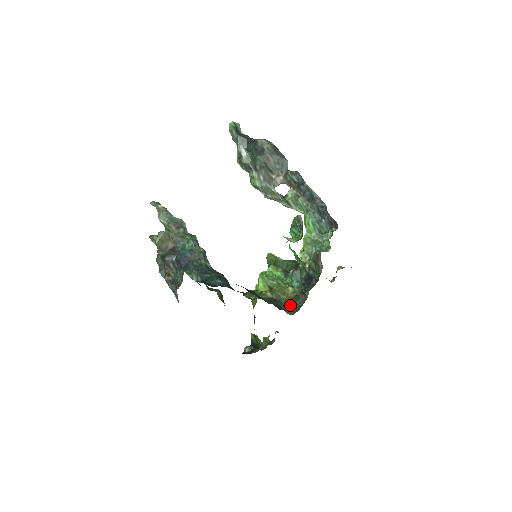
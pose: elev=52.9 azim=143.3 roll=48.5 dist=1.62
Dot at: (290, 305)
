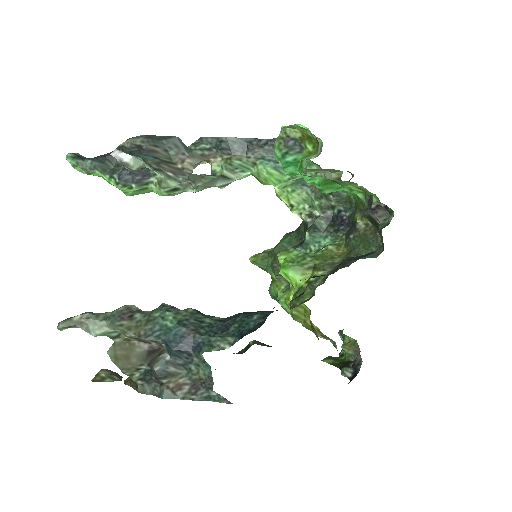
Dot at: (360, 253)
